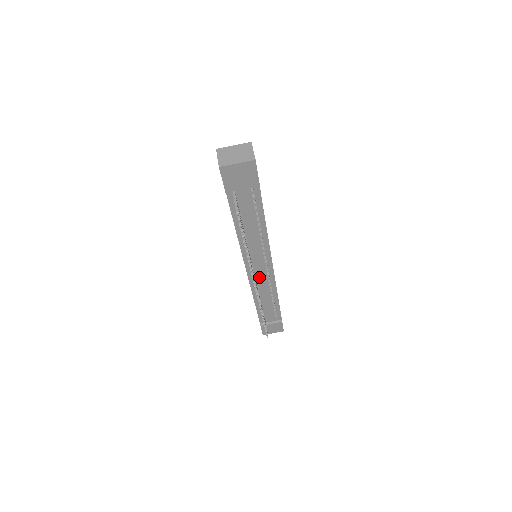
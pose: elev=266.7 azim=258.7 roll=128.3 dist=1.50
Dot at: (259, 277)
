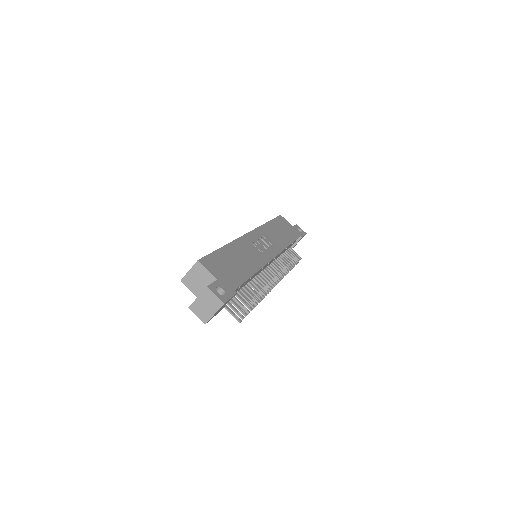
Dot at: occluded
